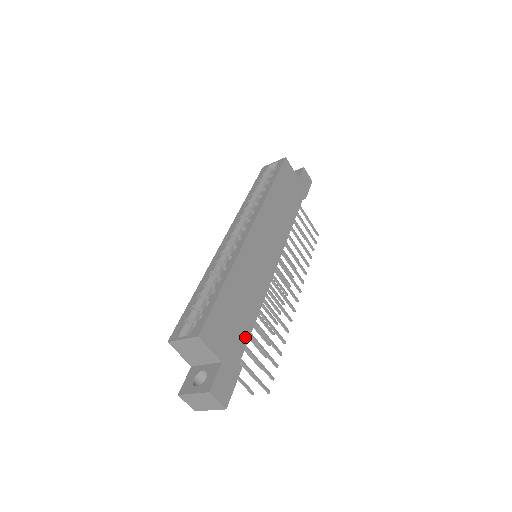
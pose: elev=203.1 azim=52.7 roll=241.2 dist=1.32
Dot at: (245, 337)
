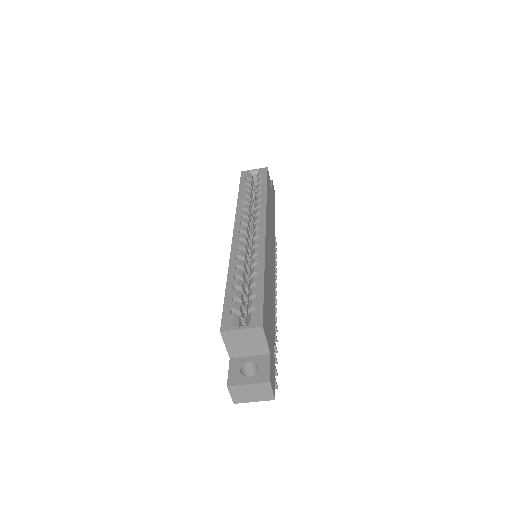
Dot at: (273, 332)
